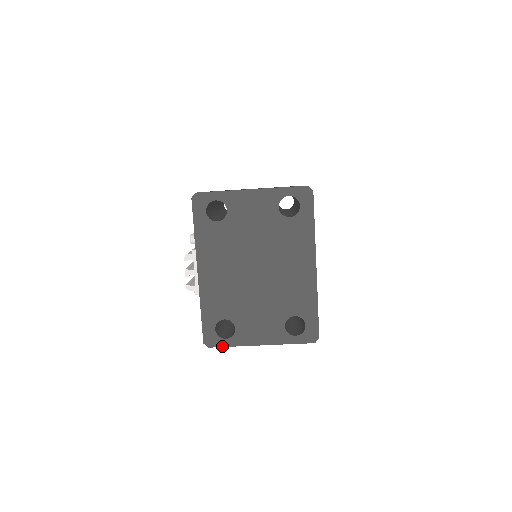
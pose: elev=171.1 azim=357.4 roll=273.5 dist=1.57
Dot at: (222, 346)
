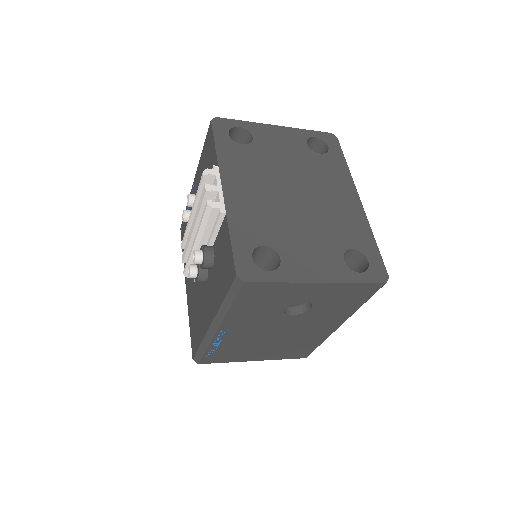
Dot at: (265, 281)
